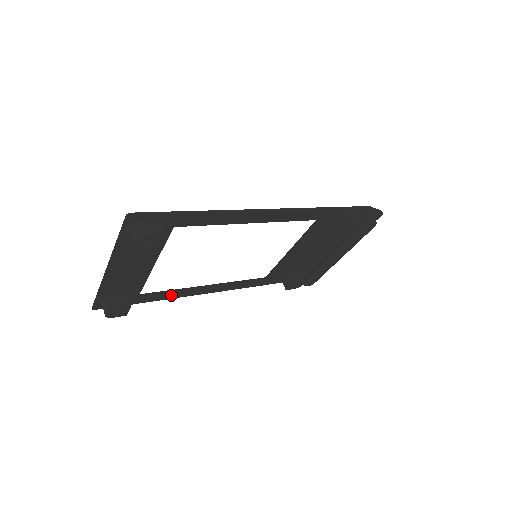
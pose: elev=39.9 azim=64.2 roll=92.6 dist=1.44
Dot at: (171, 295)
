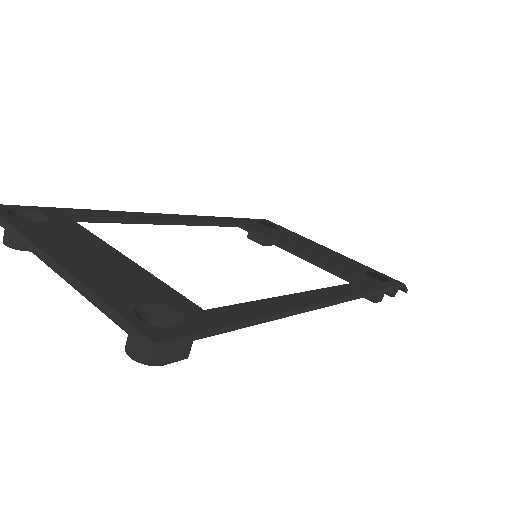
Dot at: occluded
